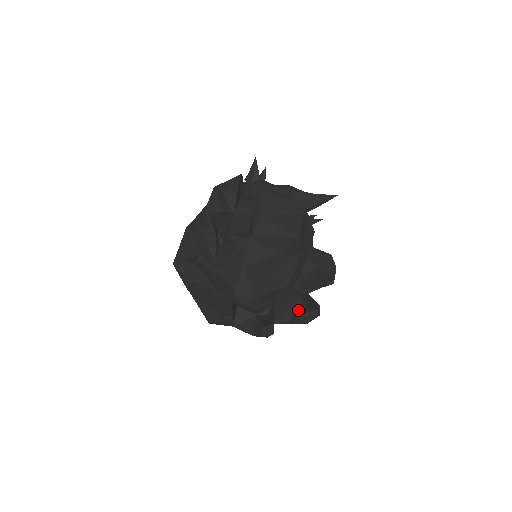
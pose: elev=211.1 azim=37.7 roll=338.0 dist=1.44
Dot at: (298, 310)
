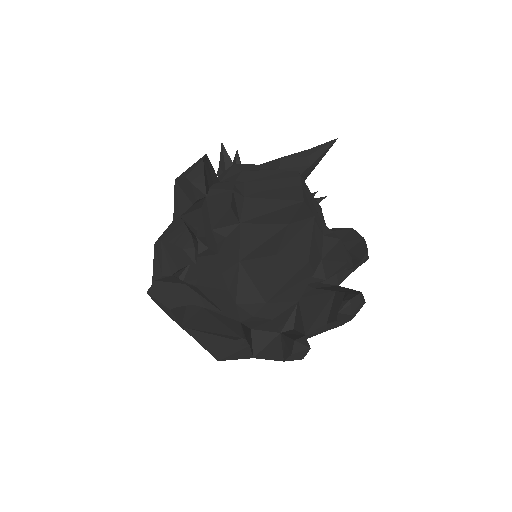
Dot at: (333, 307)
